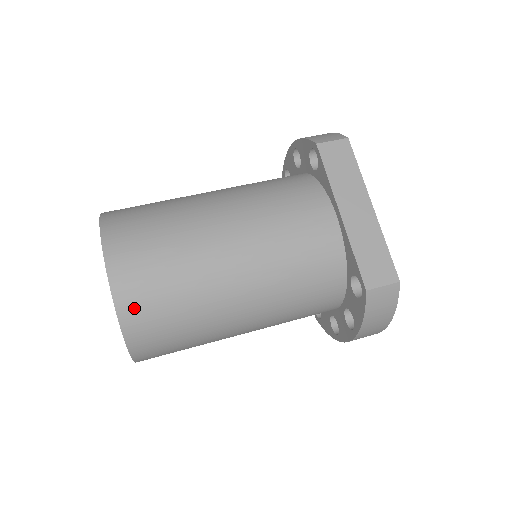
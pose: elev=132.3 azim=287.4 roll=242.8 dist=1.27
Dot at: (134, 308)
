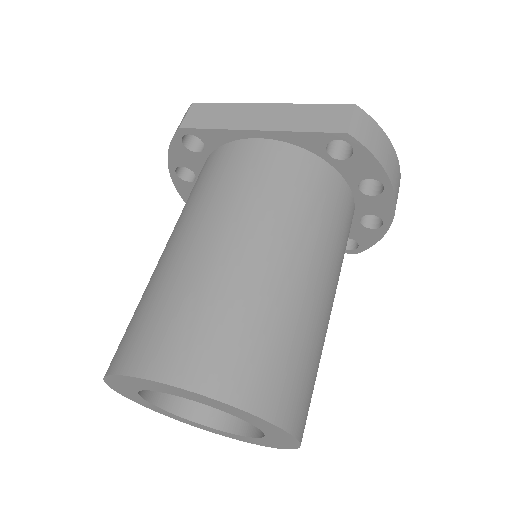
Dot at: (228, 377)
